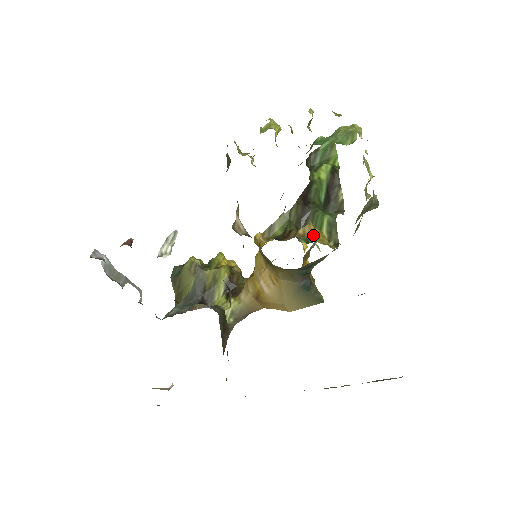
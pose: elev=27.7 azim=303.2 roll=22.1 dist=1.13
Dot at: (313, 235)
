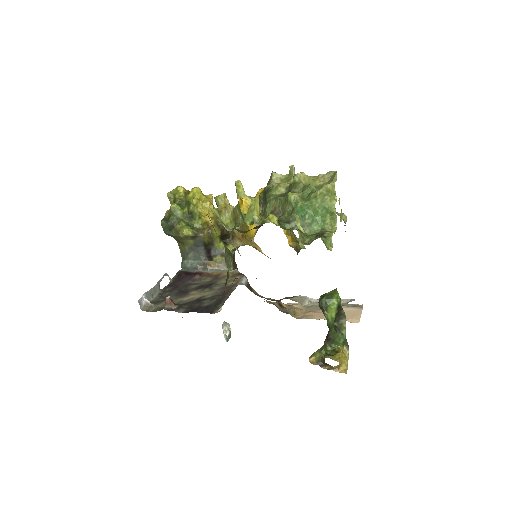
Dot at: (341, 365)
